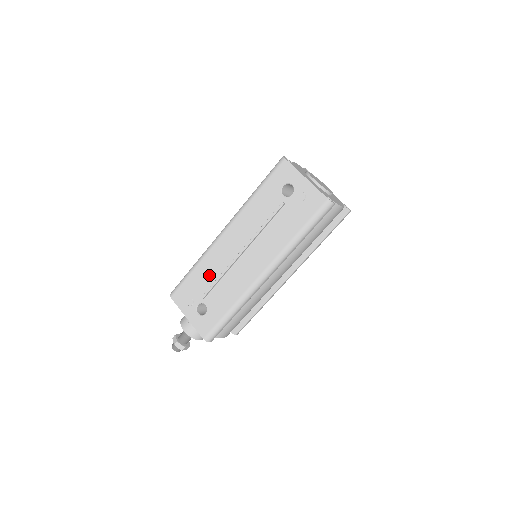
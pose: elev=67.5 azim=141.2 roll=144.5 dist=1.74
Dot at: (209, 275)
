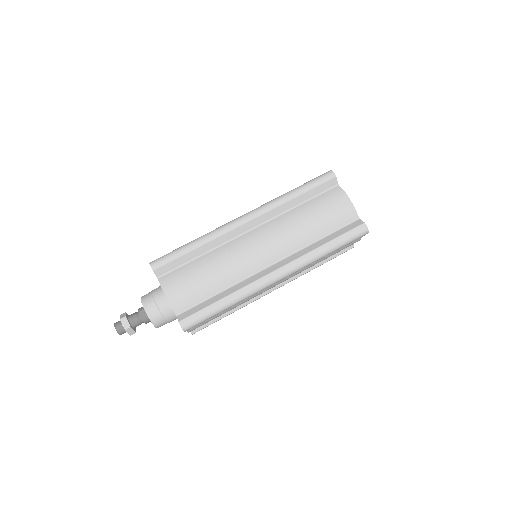
Dot at: occluded
